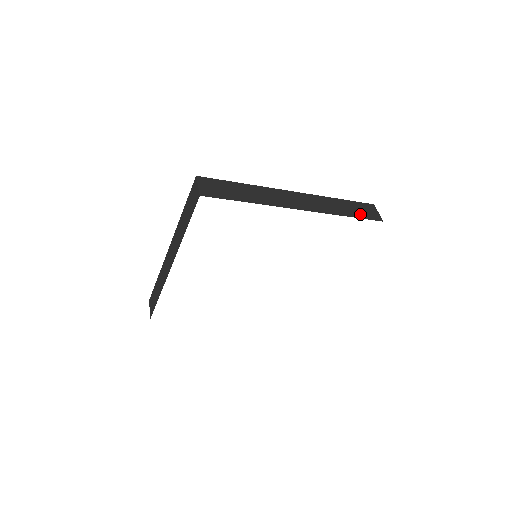
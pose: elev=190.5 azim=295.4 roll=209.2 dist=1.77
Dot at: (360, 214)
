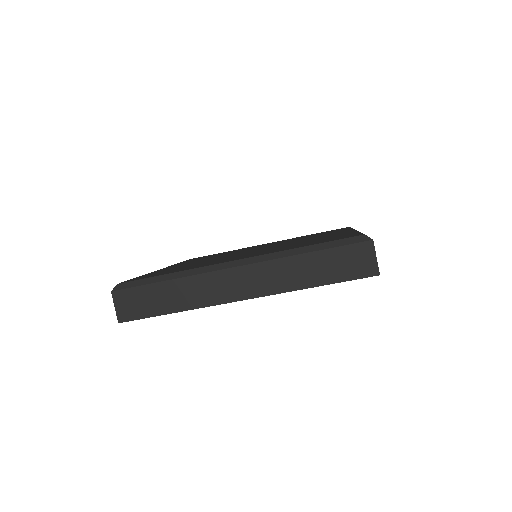
Dot at: occluded
